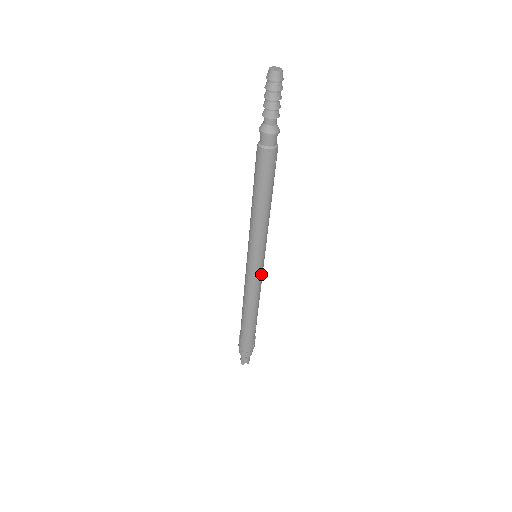
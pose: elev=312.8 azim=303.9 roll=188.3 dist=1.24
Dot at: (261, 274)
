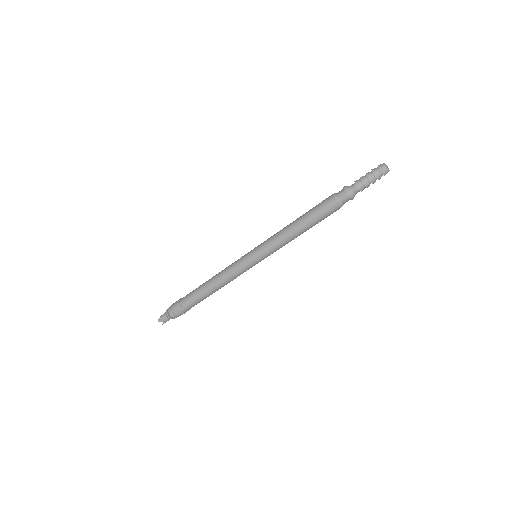
Dot at: occluded
